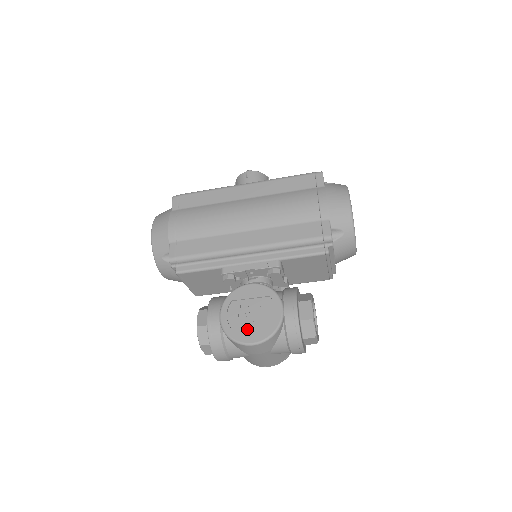
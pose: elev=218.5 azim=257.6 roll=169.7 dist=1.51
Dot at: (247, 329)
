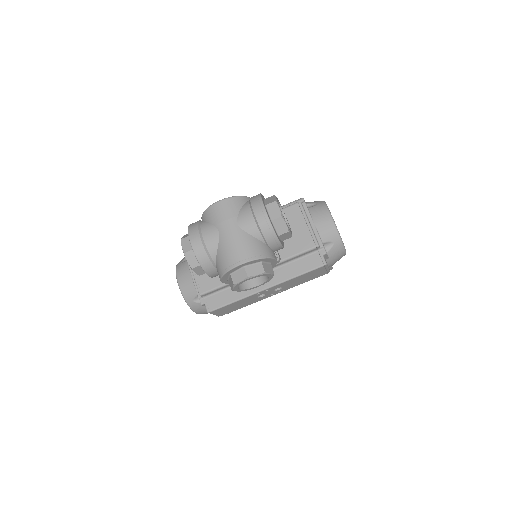
Dot at: occluded
